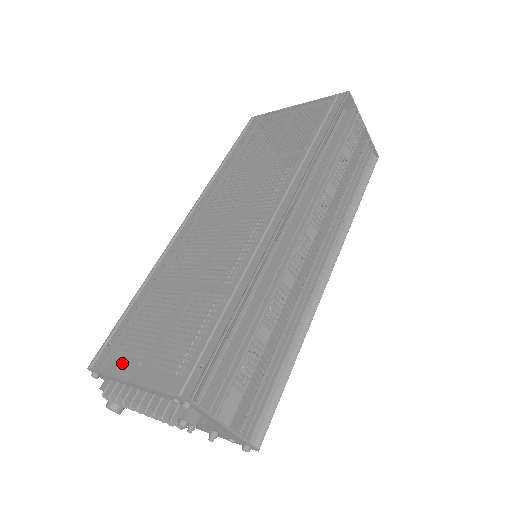
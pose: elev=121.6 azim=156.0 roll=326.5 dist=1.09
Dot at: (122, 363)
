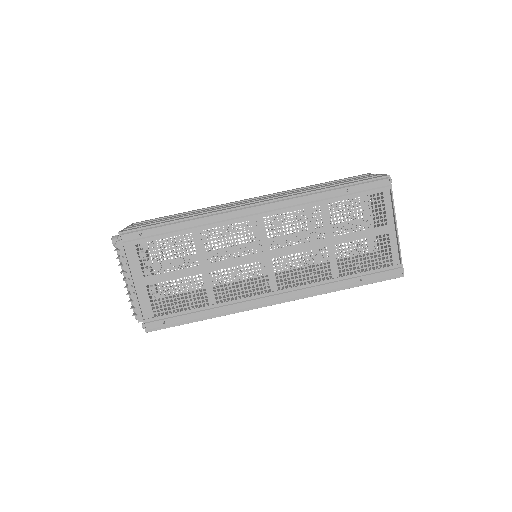
Dot at: (137, 260)
